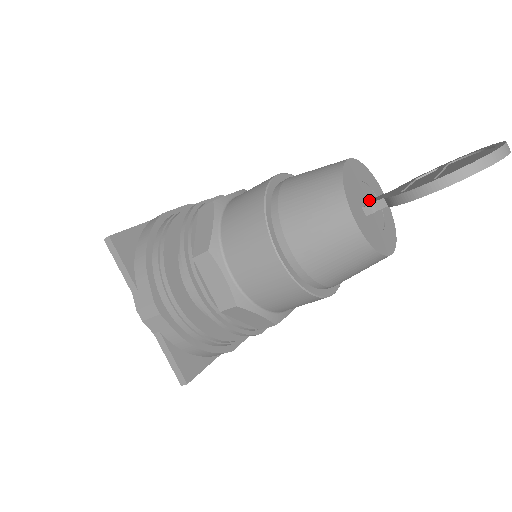
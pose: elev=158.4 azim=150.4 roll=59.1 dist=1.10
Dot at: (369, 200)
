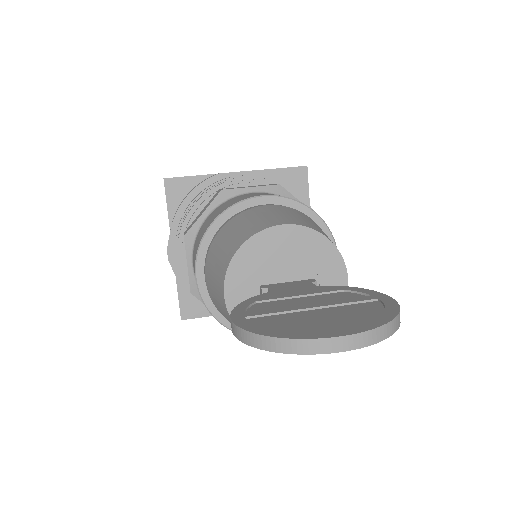
Dot at: (292, 279)
